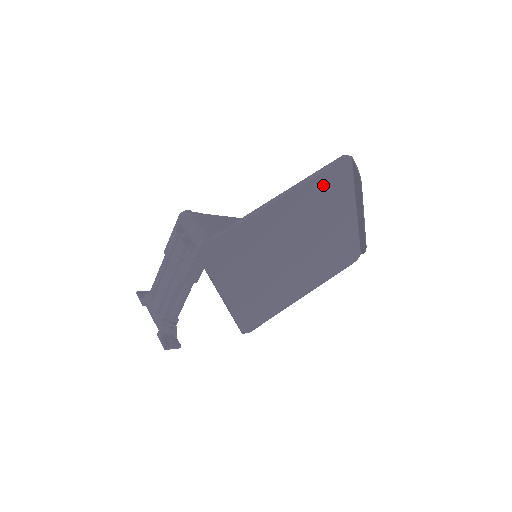
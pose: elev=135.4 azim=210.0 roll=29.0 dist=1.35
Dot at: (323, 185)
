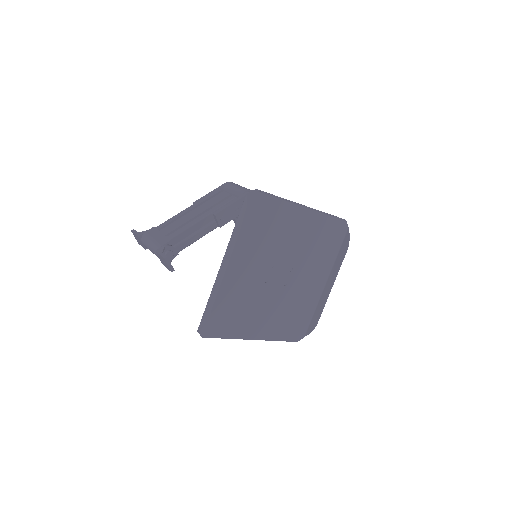
Dot at: (327, 232)
